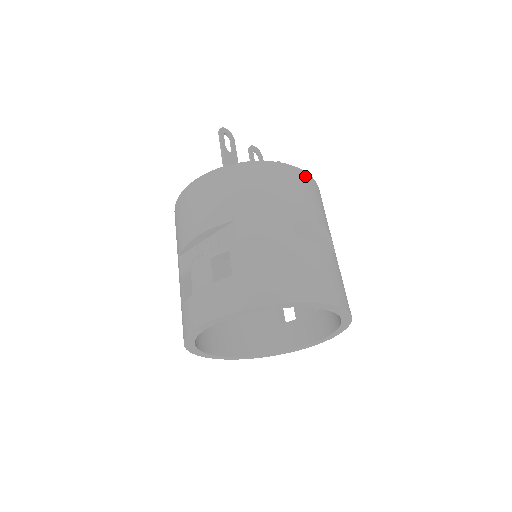
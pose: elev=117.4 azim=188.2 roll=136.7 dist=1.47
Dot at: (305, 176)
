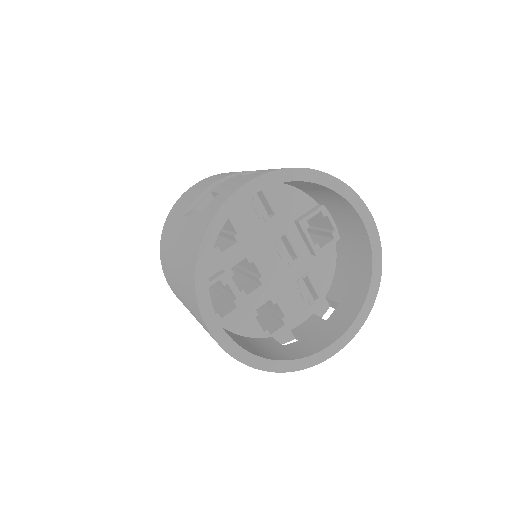
Dot at: occluded
